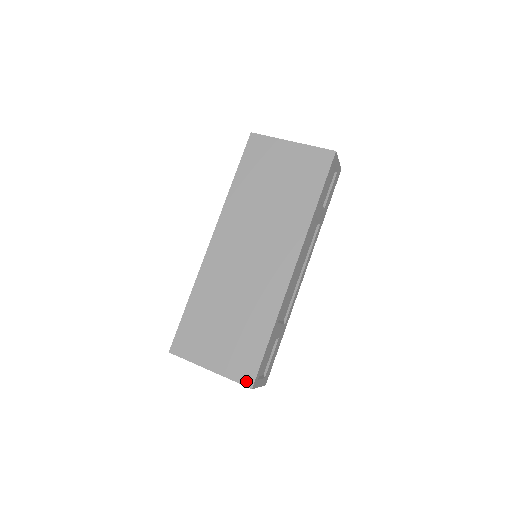
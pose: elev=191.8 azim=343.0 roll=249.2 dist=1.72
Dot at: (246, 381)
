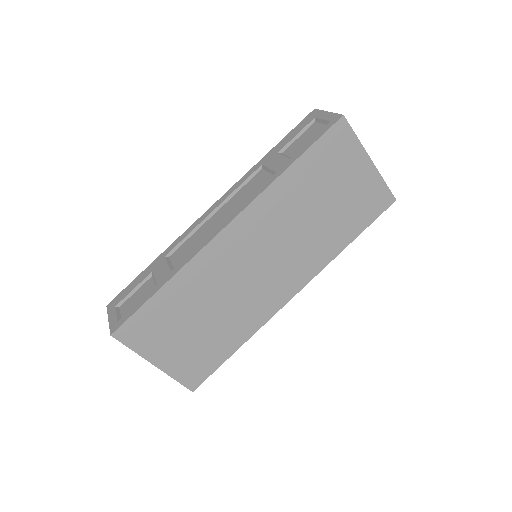
Dot at: (191, 384)
